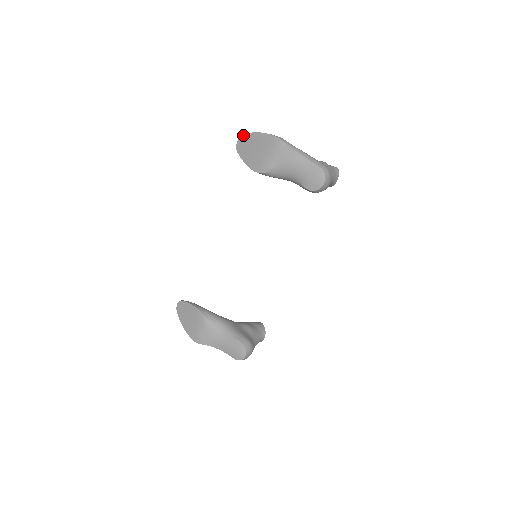
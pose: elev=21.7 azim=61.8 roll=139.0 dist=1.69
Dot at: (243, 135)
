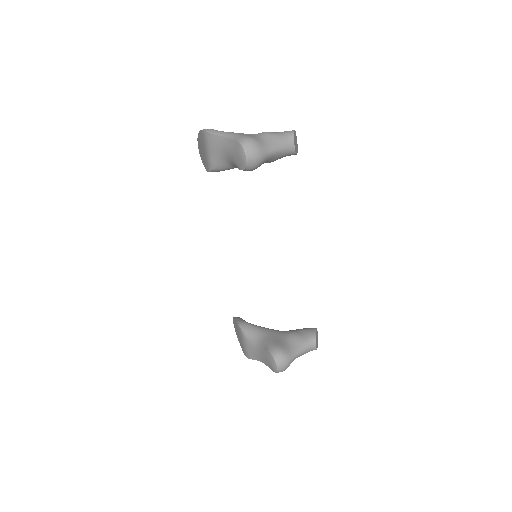
Dot at: occluded
